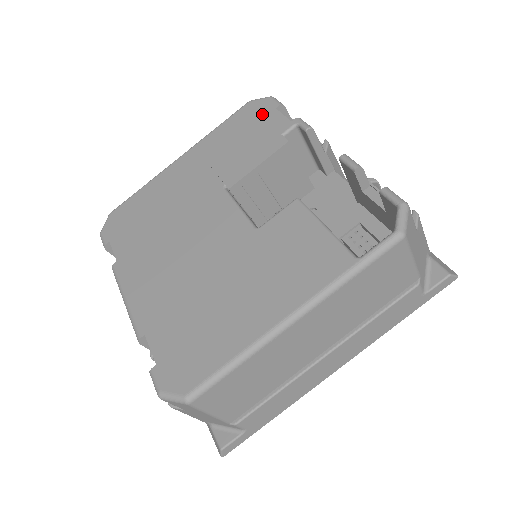
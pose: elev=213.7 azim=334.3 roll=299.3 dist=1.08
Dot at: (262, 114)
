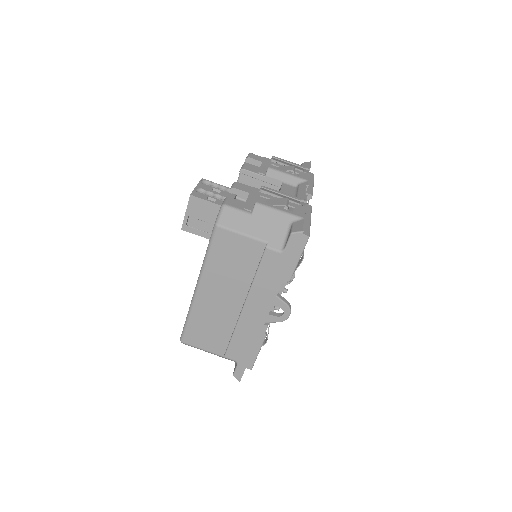
Dot at: occluded
